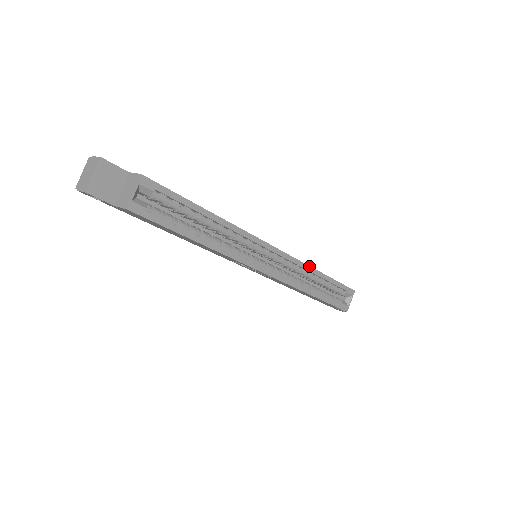
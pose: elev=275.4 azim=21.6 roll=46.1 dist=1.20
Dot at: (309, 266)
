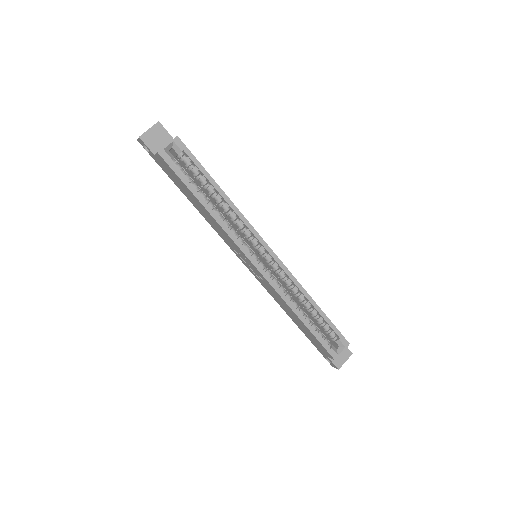
Dot at: (301, 286)
